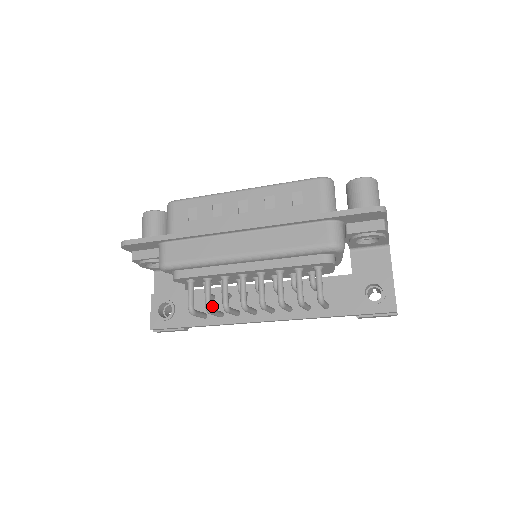
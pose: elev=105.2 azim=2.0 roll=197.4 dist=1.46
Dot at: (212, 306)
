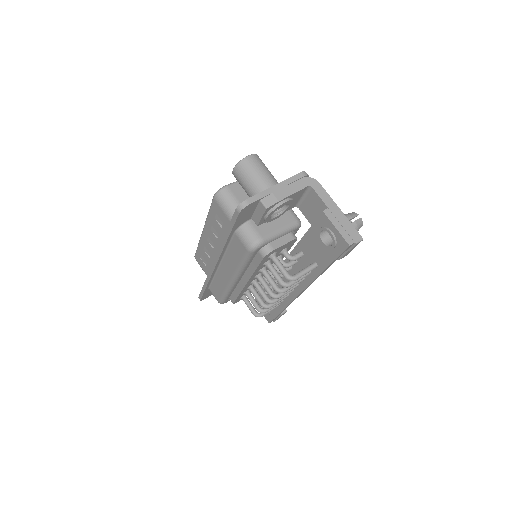
Dot at: occluded
